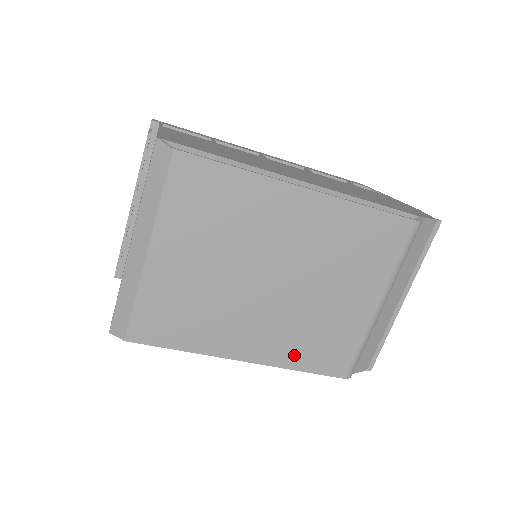
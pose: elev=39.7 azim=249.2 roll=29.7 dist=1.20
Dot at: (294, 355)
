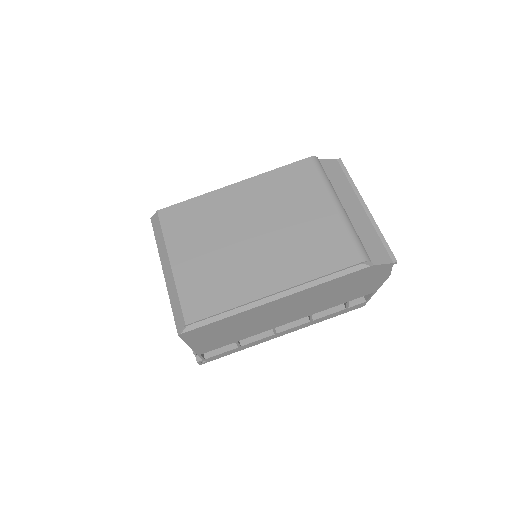
Dot at: (308, 268)
